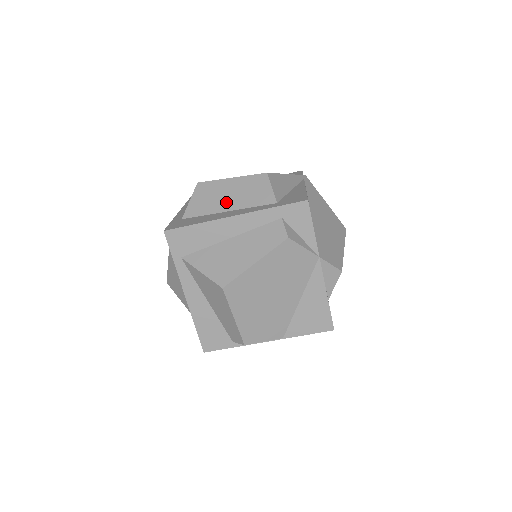
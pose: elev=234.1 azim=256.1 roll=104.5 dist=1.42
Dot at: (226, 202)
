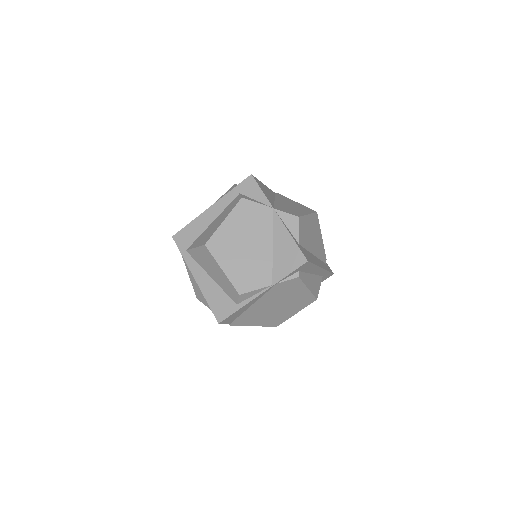
Dot at: occluded
